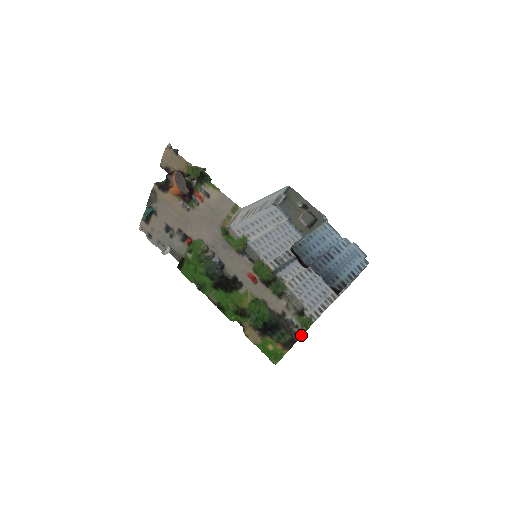
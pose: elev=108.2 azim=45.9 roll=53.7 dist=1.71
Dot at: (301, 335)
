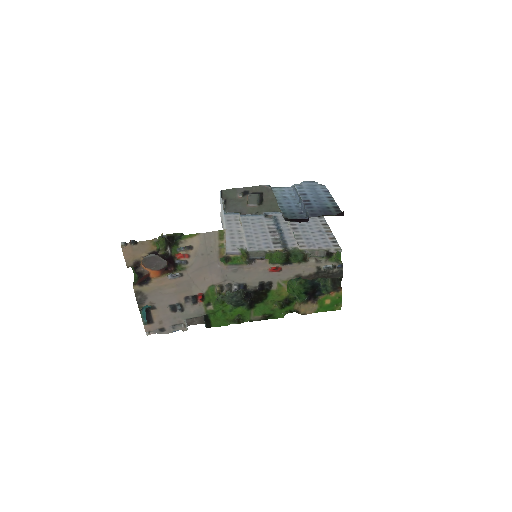
Dot at: (342, 269)
